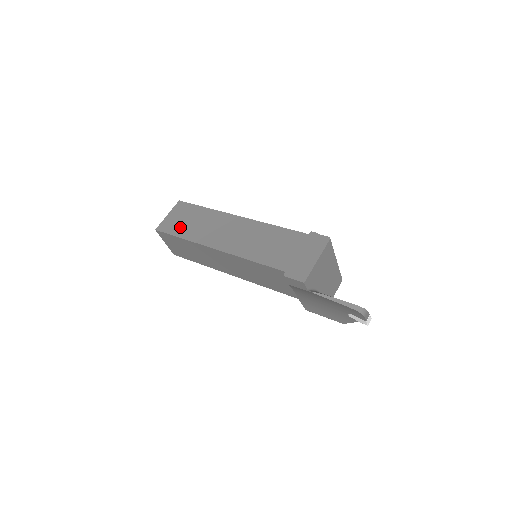
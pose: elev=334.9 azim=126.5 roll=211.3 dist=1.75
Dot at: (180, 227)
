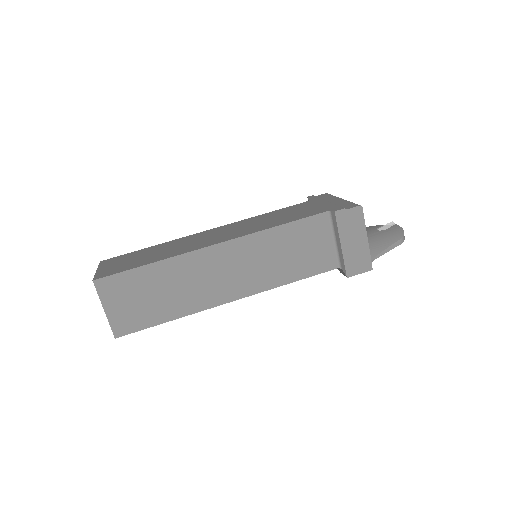
Dot at: (150, 311)
